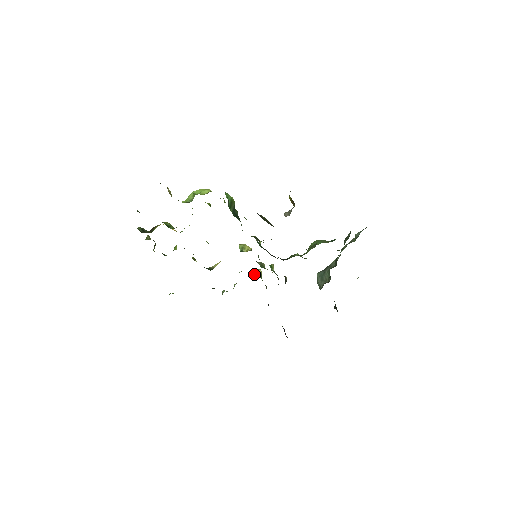
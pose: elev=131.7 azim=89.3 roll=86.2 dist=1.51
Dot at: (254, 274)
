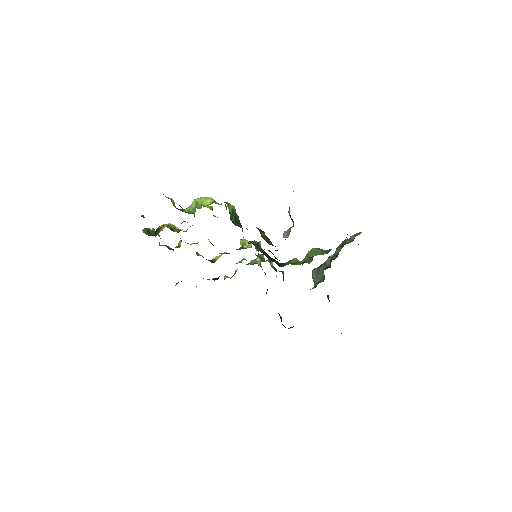
Dot at: (254, 263)
